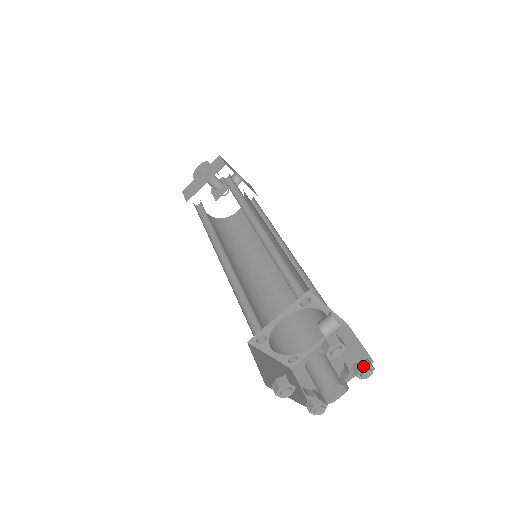
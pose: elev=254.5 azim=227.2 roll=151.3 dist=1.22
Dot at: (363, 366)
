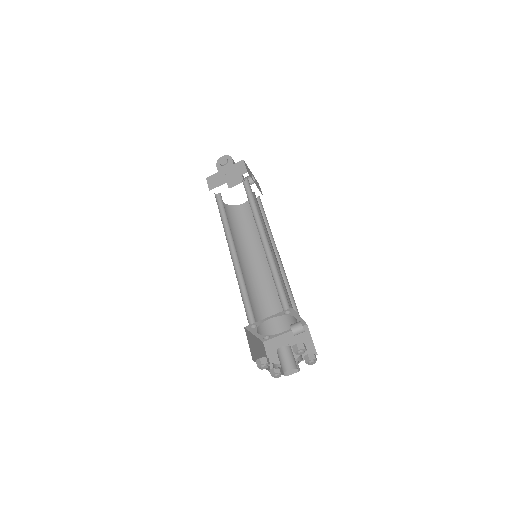
Dot at: (311, 358)
